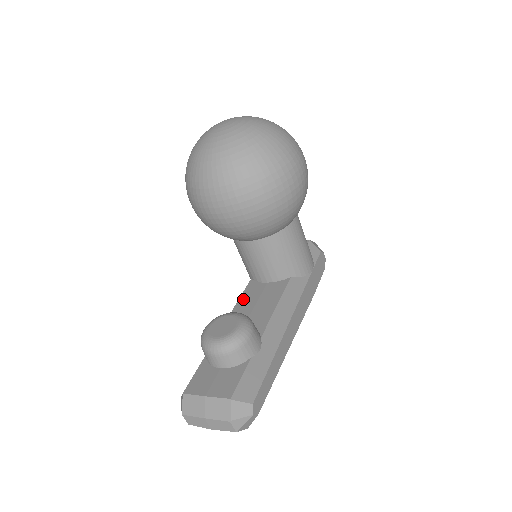
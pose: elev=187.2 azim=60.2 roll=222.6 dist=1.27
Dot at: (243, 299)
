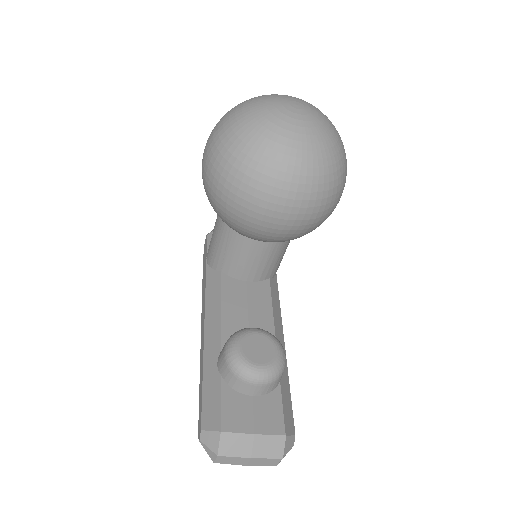
Dot at: (227, 300)
